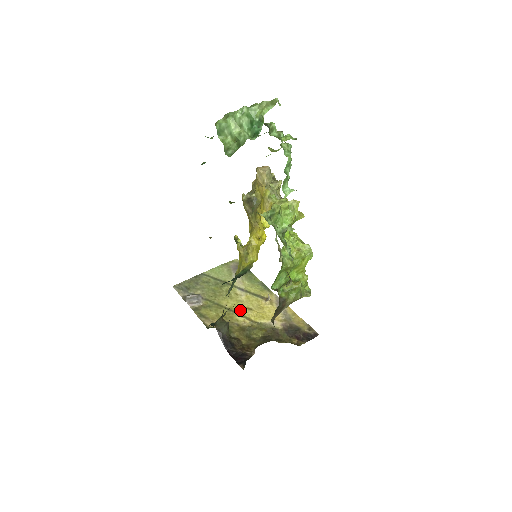
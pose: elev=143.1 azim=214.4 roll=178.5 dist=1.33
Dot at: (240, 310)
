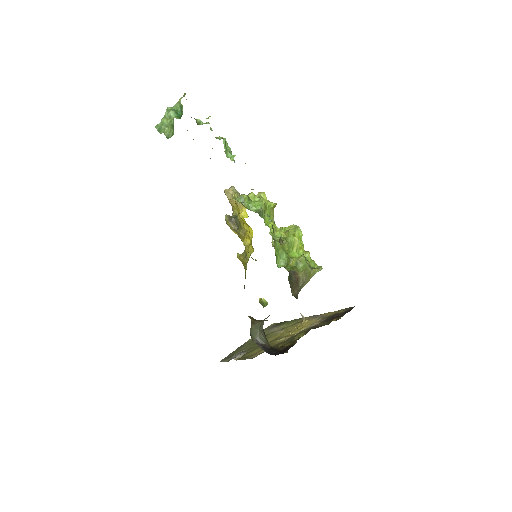
Dot at: (280, 336)
